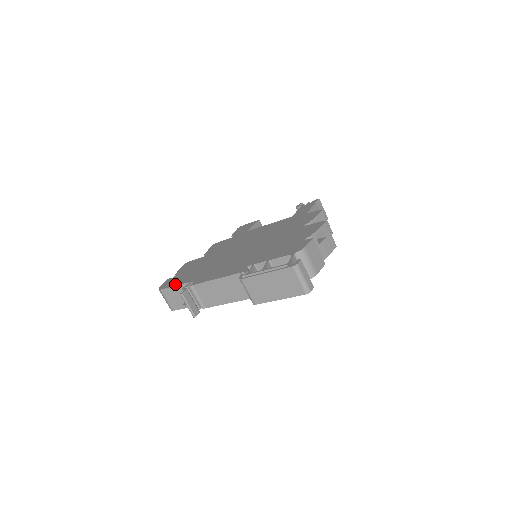
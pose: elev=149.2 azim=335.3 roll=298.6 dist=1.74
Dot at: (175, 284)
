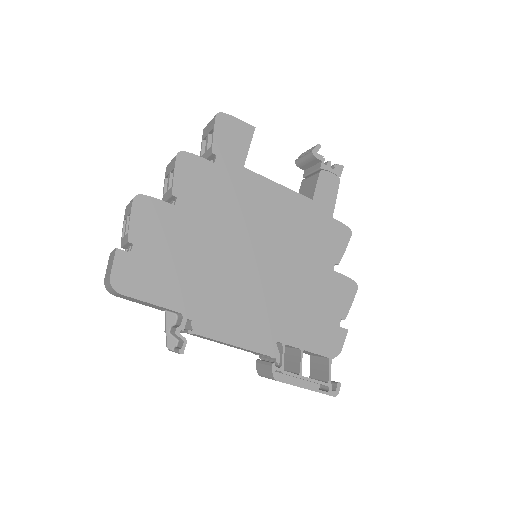
Dot at: (151, 298)
